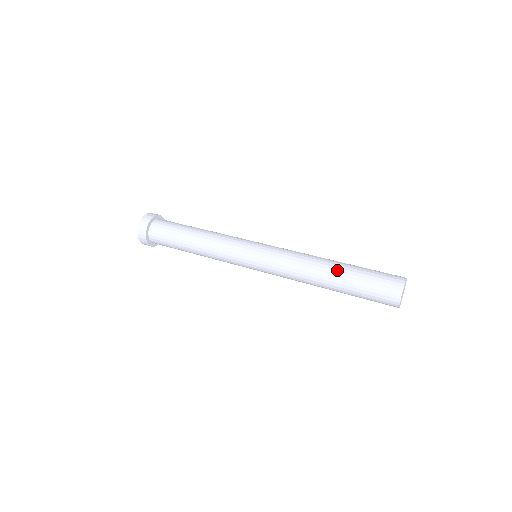
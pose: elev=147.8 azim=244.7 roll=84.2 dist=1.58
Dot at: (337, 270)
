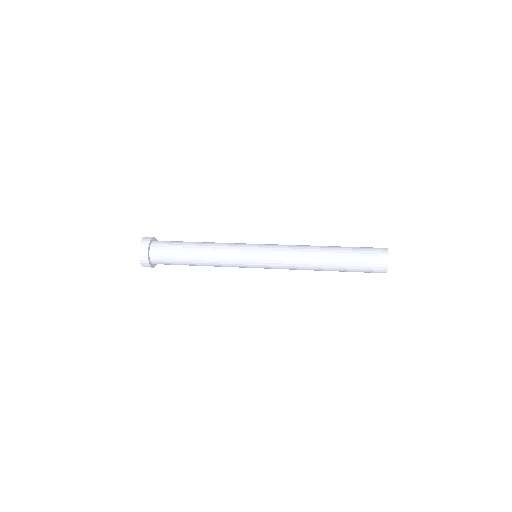
Dot at: (332, 246)
